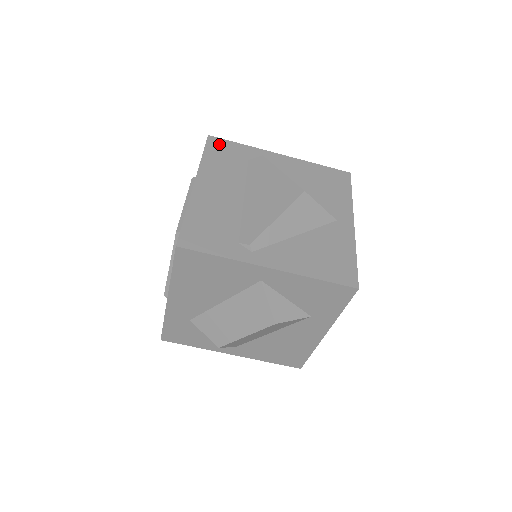
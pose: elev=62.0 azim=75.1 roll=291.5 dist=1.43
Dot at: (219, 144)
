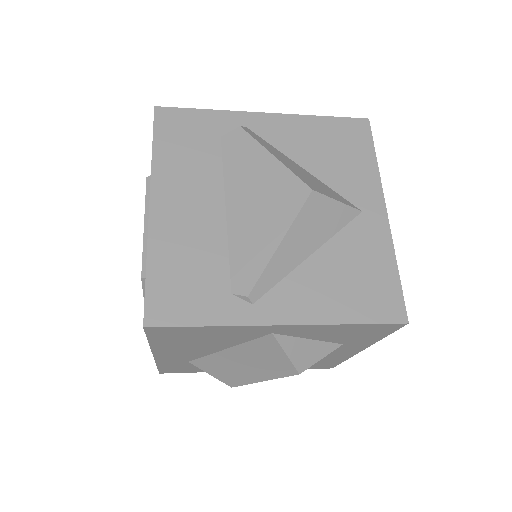
Dot at: (173, 119)
